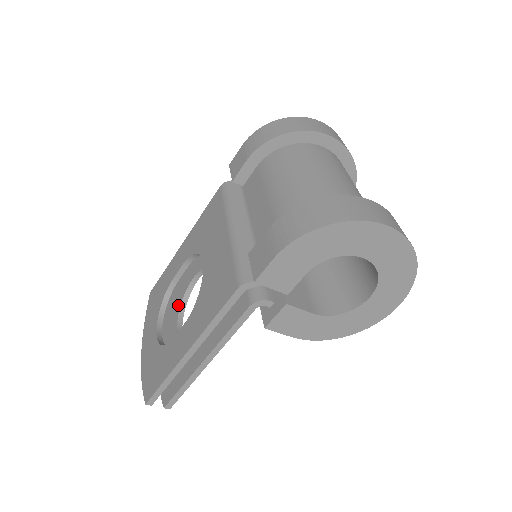
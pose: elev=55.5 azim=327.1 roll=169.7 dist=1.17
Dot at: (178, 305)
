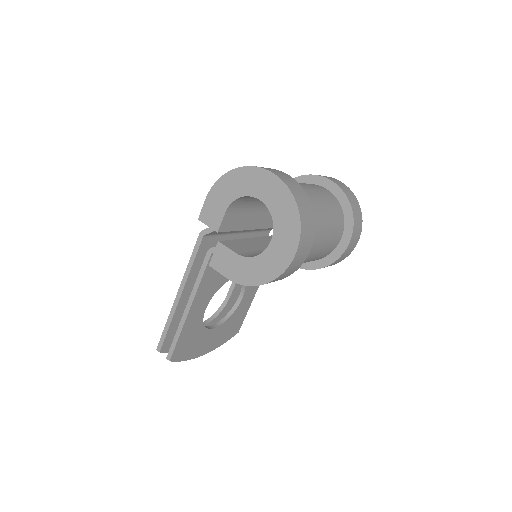
Dot at: occluded
